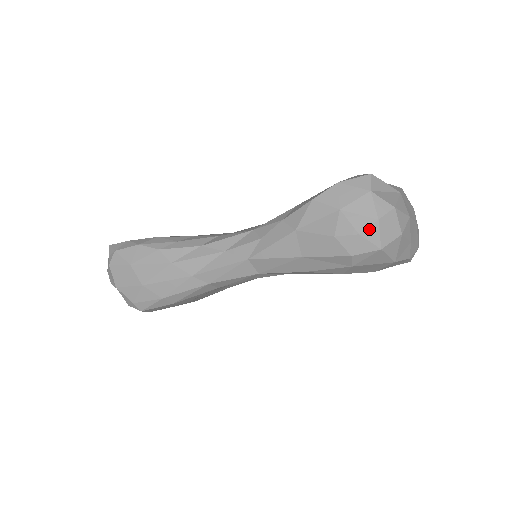
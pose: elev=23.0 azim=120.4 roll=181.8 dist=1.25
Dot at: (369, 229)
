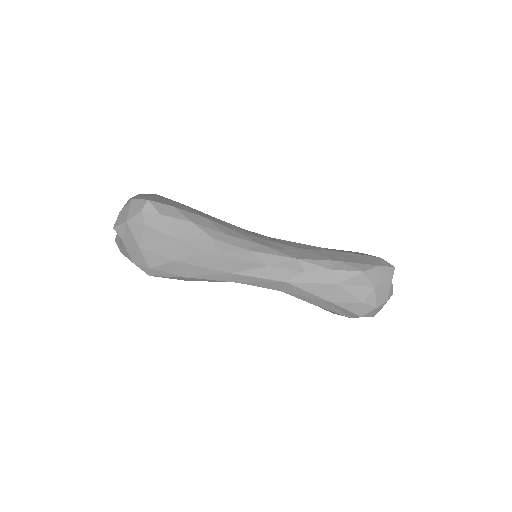
Dot at: (381, 306)
